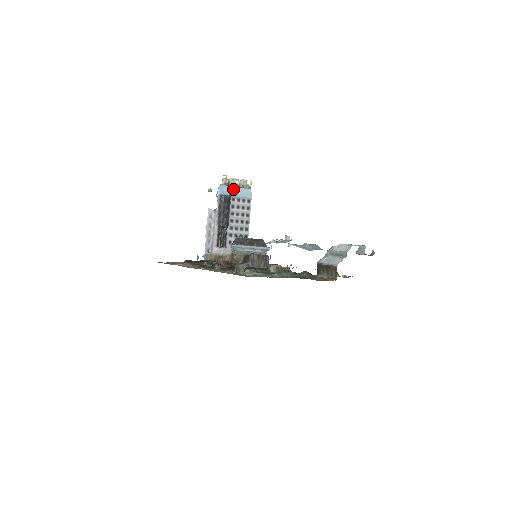
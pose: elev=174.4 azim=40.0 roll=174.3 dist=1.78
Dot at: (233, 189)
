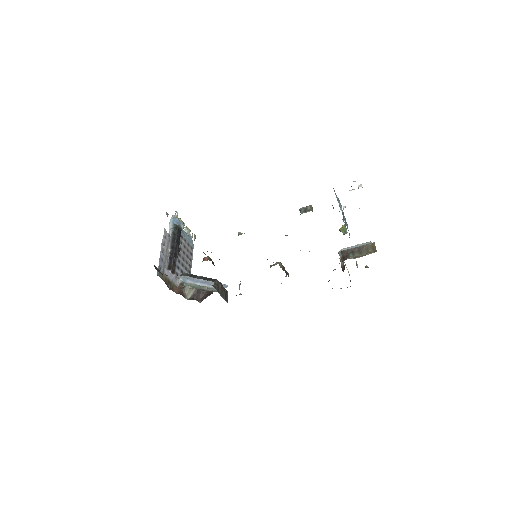
Dot at: occluded
